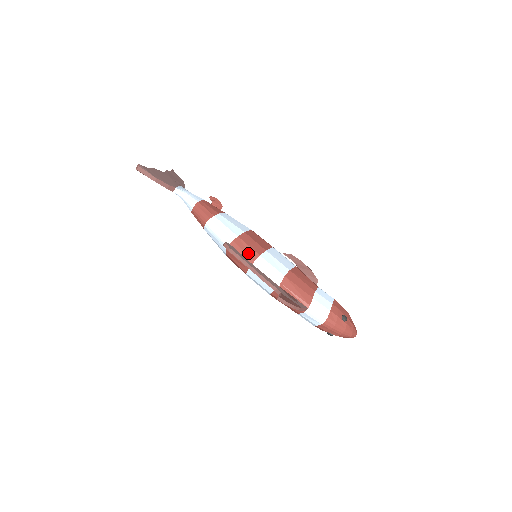
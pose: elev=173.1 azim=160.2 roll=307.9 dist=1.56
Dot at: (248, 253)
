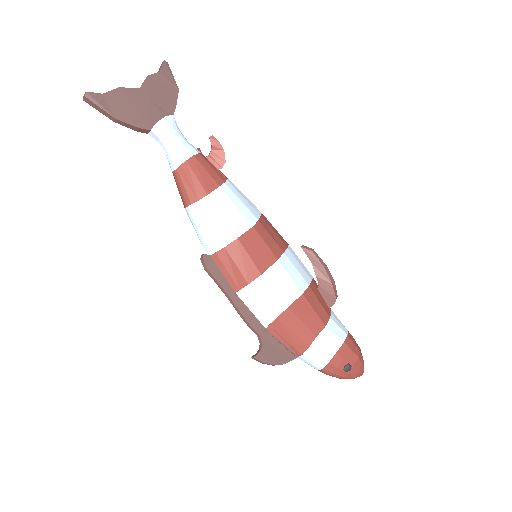
Dot at: (233, 276)
